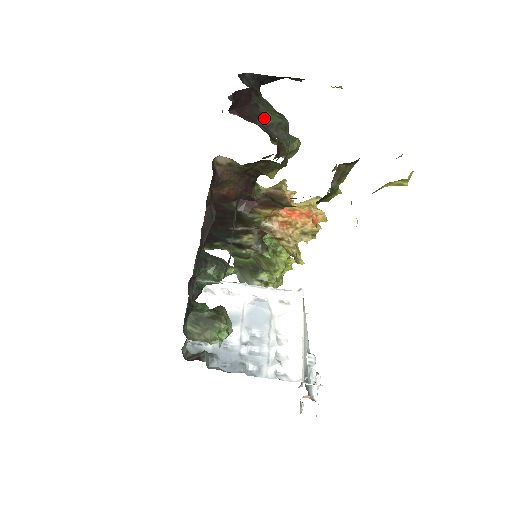
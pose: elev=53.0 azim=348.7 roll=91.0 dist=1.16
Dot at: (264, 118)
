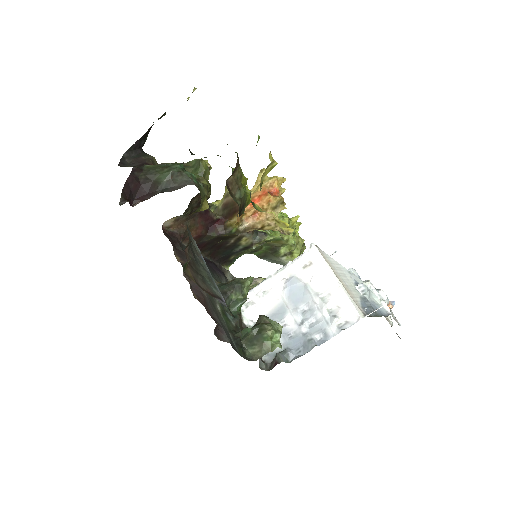
Dot at: (159, 183)
